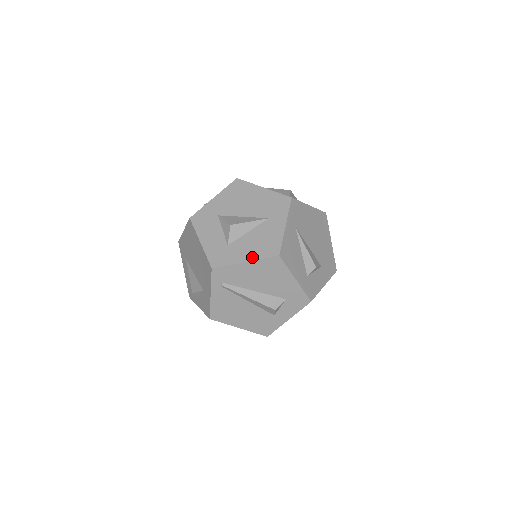
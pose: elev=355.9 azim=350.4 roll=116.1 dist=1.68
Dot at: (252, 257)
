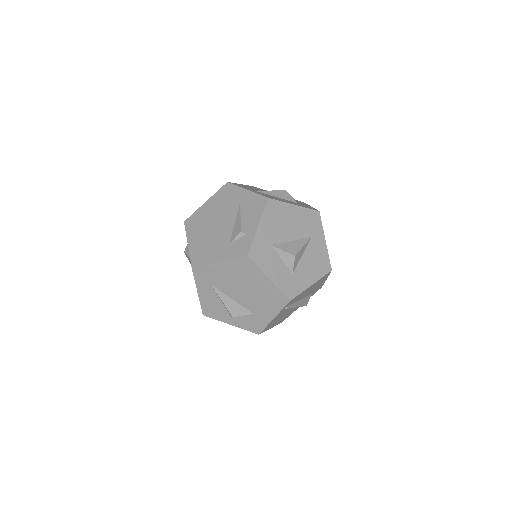
Dot at: (315, 279)
